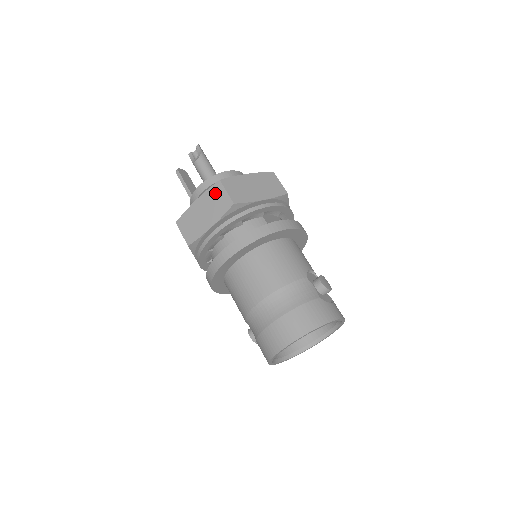
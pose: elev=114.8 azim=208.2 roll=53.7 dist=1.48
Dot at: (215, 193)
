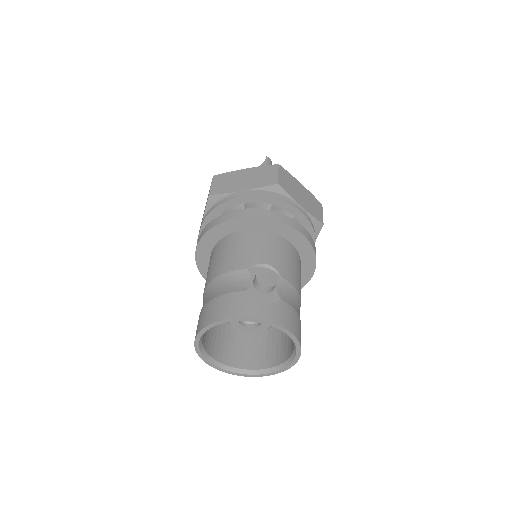
Dot at: occluded
